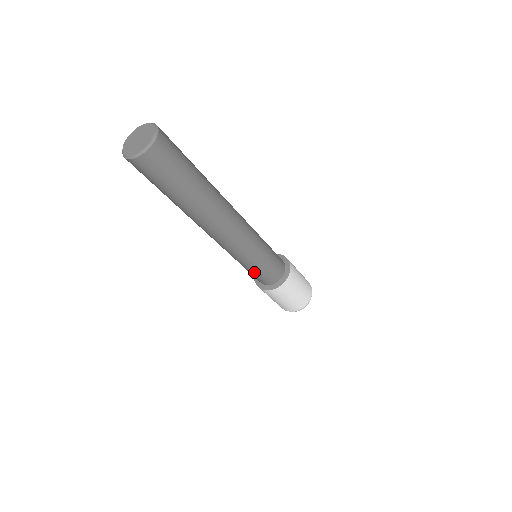
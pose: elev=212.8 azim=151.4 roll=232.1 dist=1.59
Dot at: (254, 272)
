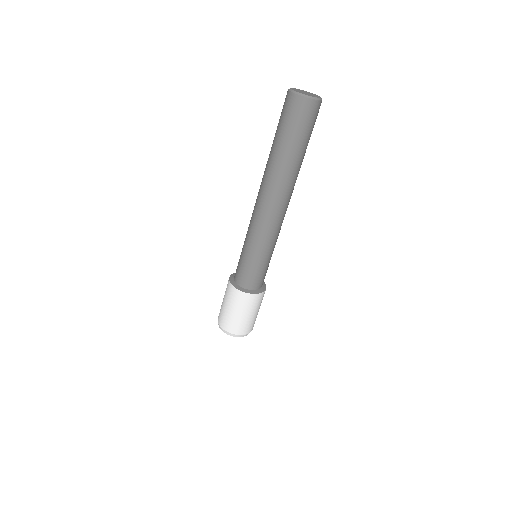
Dot at: (257, 266)
